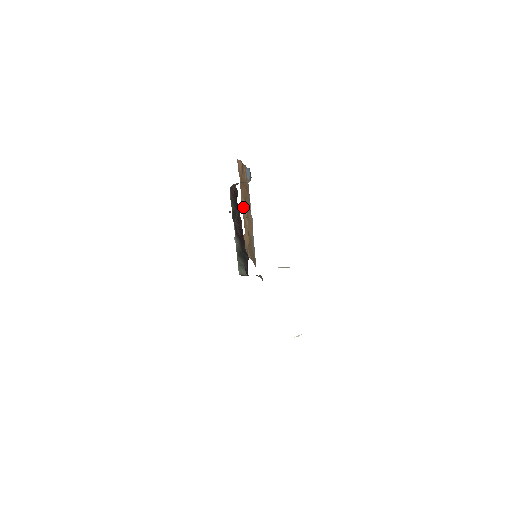
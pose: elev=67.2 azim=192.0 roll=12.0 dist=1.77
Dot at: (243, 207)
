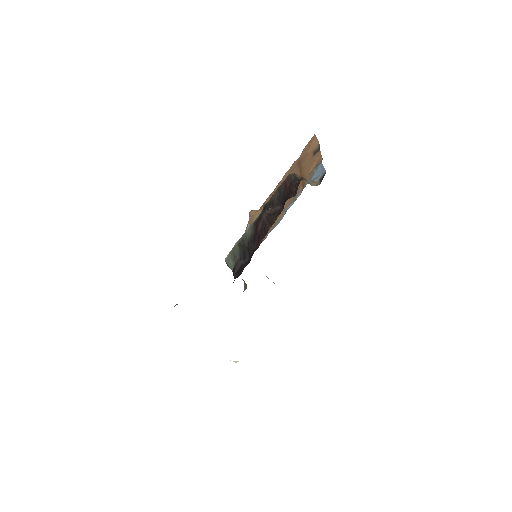
Dot at: occluded
